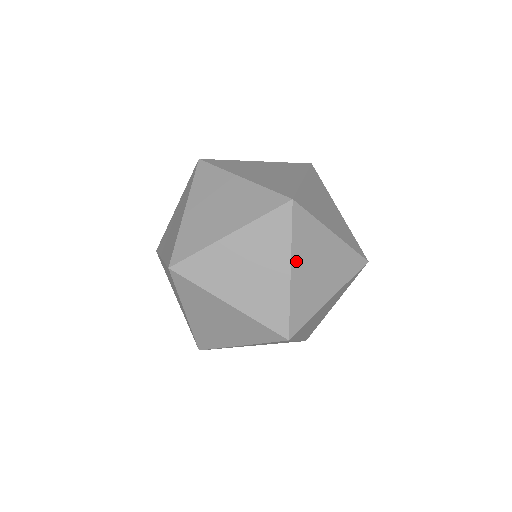
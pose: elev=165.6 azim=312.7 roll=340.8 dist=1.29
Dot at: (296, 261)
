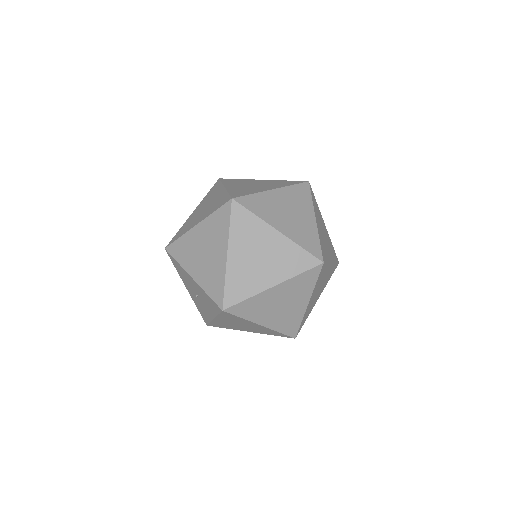
Dot at: (316, 217)
